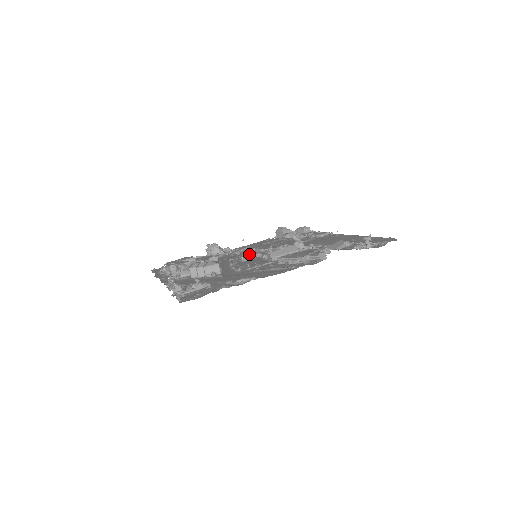
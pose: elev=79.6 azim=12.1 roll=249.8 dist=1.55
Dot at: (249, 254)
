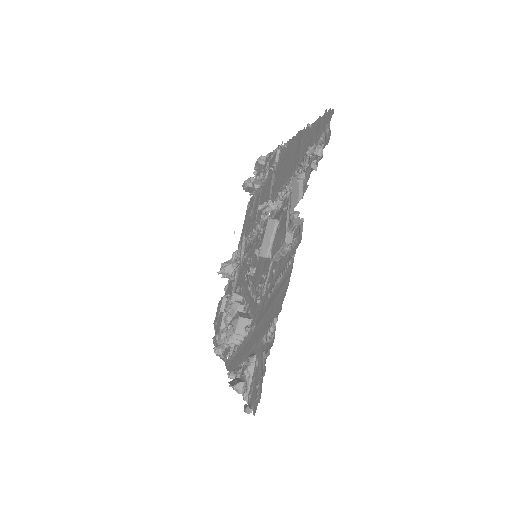
Dot at: (250, 252)
